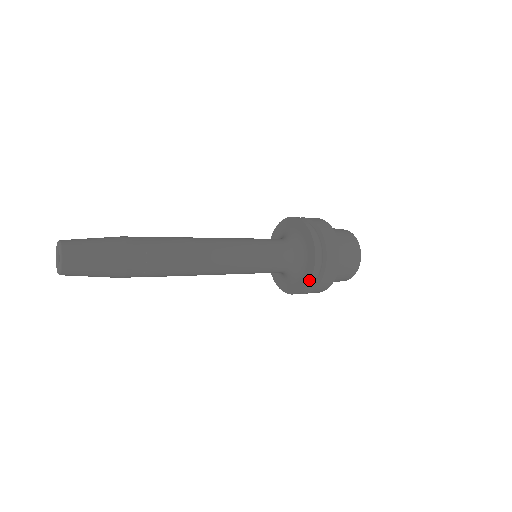
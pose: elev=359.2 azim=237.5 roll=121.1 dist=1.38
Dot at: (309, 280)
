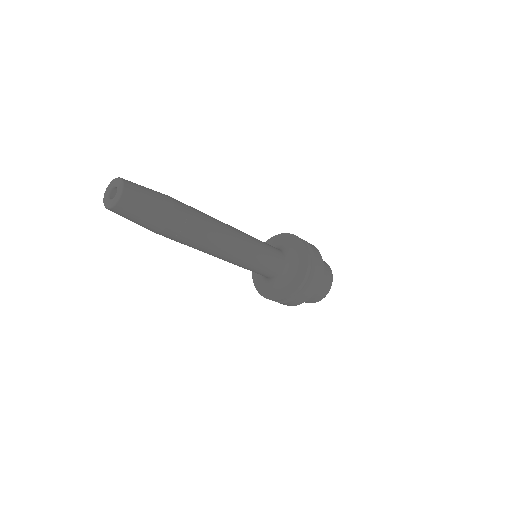
Dot at: (280, 299)
